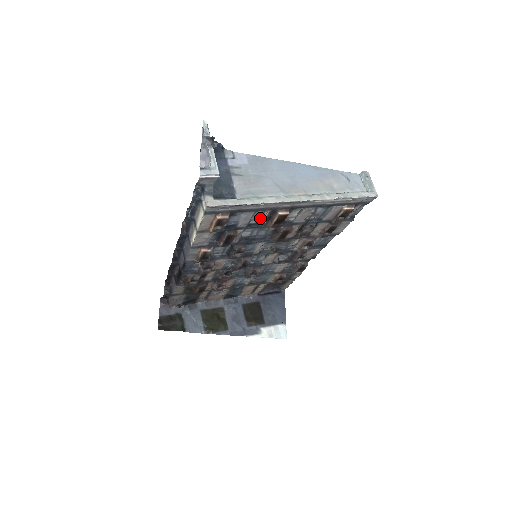
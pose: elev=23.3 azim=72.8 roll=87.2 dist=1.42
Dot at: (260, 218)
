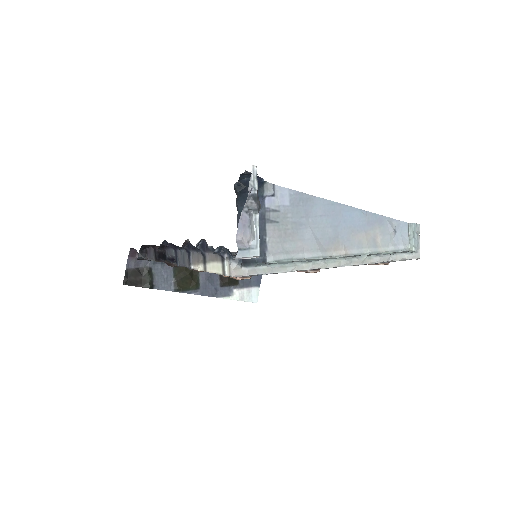
Dot at: occluded
